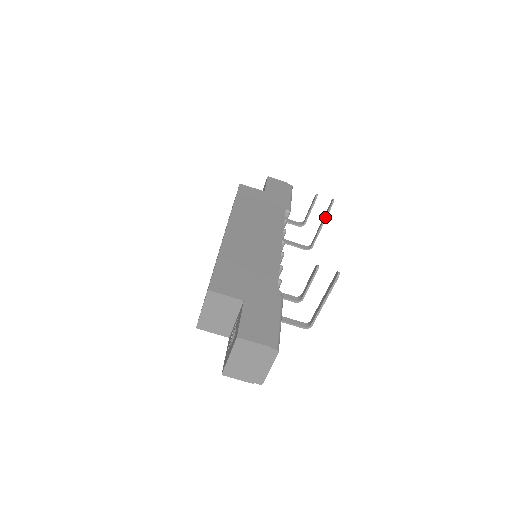
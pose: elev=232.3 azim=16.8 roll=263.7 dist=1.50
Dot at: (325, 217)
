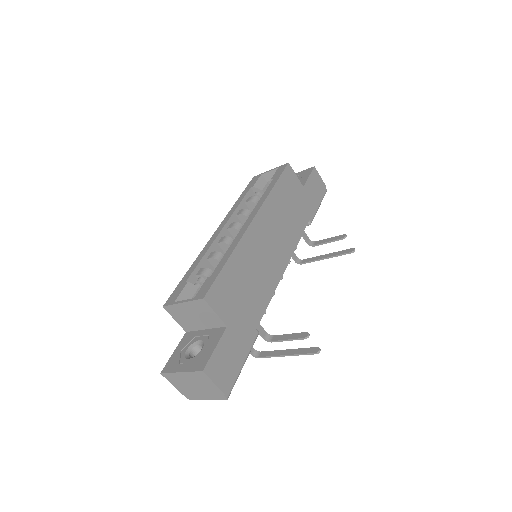
Dot at: (335, 255)
